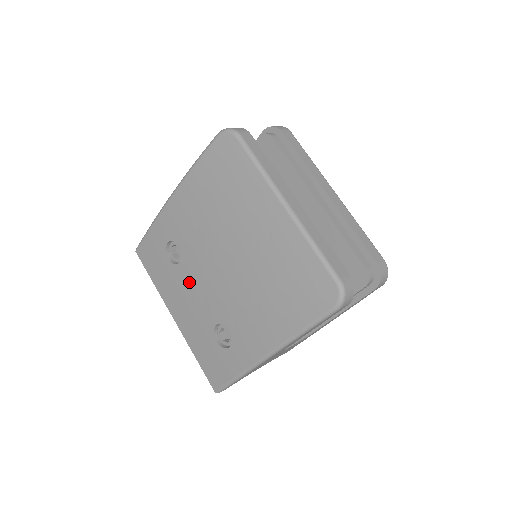
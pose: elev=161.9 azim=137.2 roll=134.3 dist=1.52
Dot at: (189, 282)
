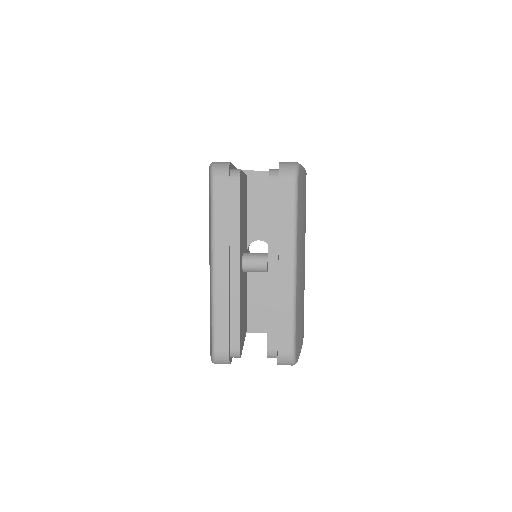
Dot at: occluded
